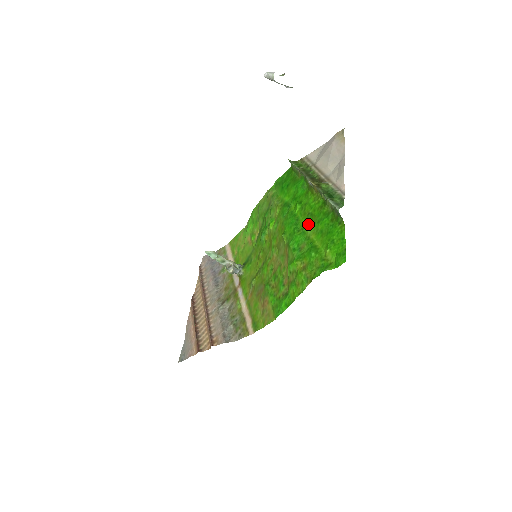
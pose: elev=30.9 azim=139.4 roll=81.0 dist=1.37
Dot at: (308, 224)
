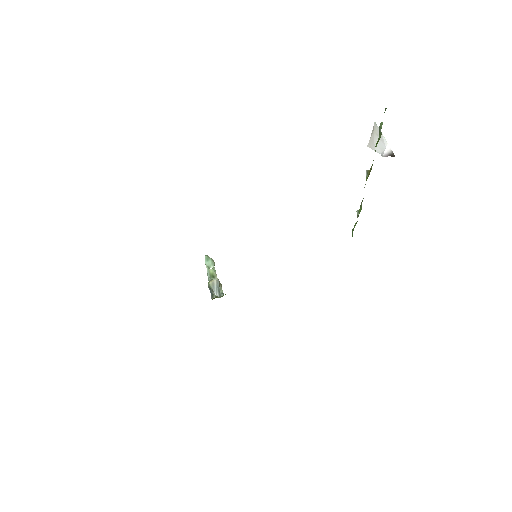
Dot at: occluded
